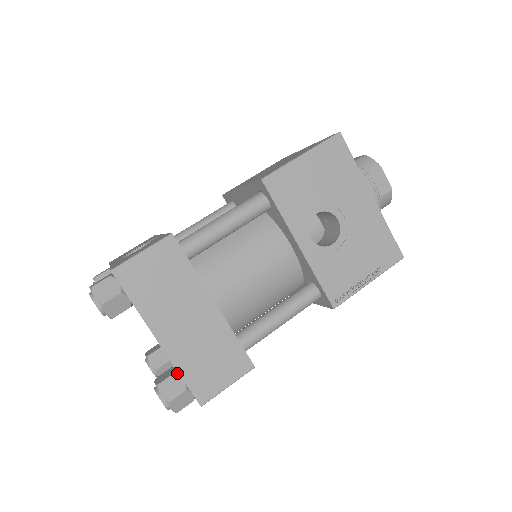
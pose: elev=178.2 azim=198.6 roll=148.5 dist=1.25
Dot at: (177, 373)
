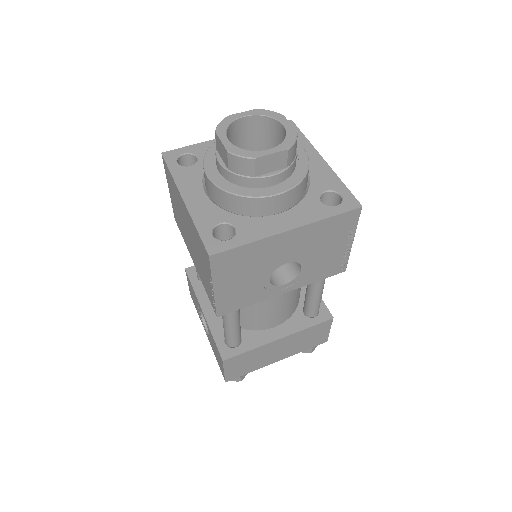
Dot at: occluded
